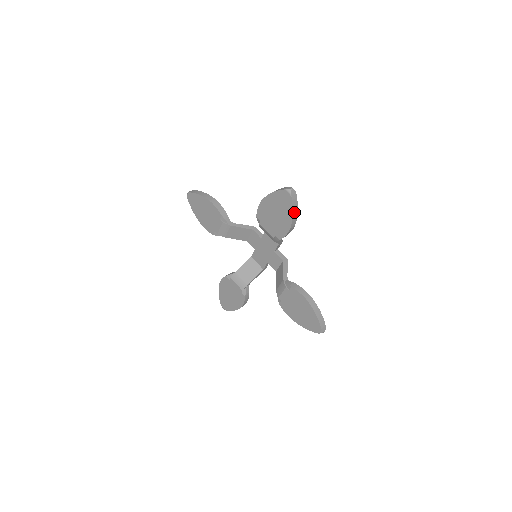
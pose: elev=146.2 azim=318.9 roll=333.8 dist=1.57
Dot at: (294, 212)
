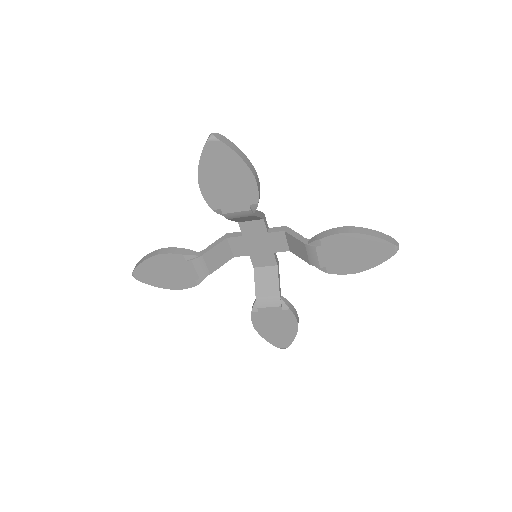
Dot at: (376, 263)
